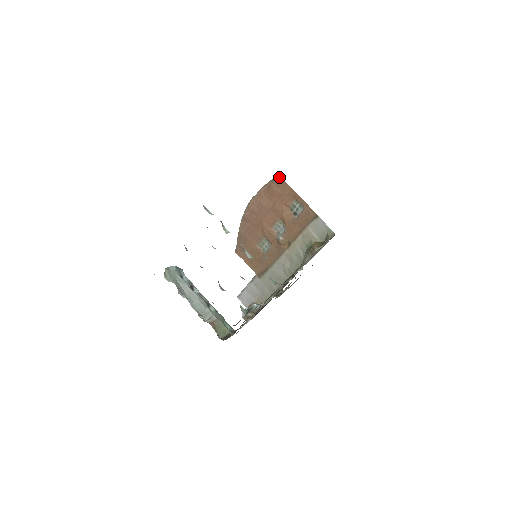
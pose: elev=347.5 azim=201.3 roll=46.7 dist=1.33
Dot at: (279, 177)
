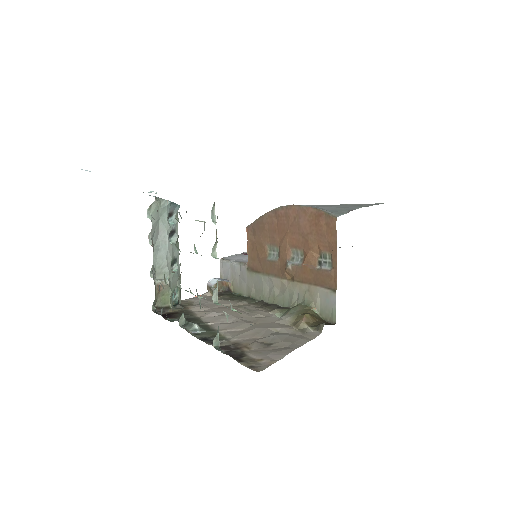
Dot at: (335, 219)
